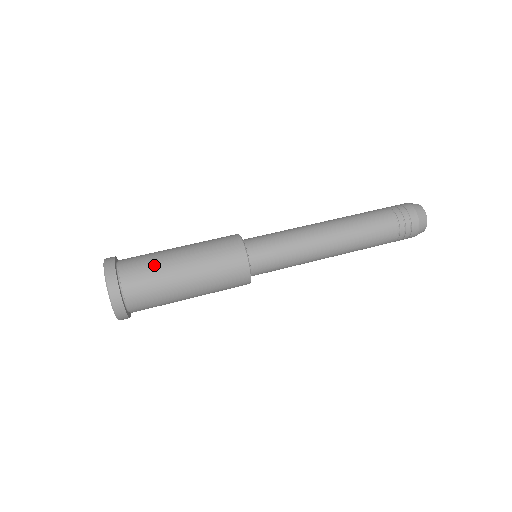
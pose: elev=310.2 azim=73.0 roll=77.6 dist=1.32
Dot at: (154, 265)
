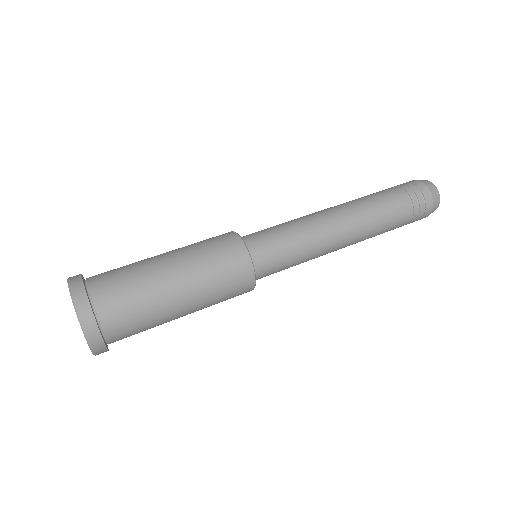
Dot at: (137, 284)
